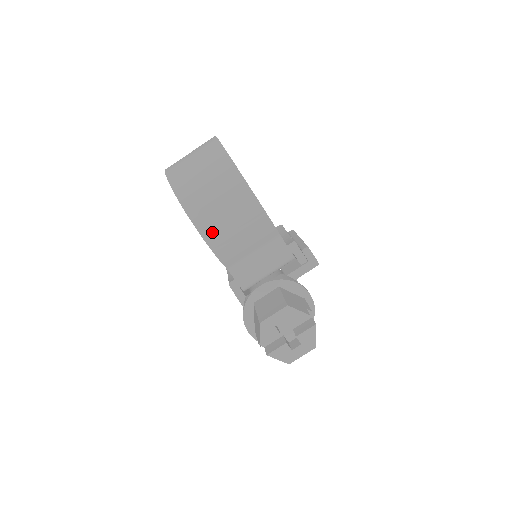
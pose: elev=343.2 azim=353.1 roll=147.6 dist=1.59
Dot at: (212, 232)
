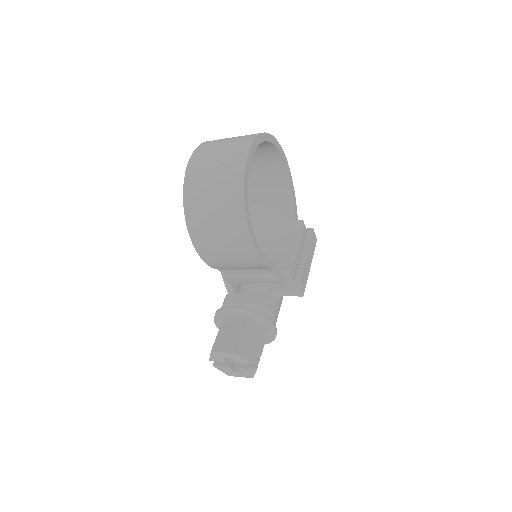
Dot at: (206, 252)
